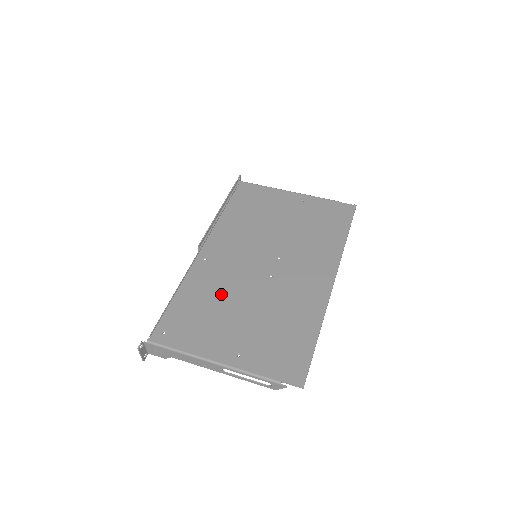
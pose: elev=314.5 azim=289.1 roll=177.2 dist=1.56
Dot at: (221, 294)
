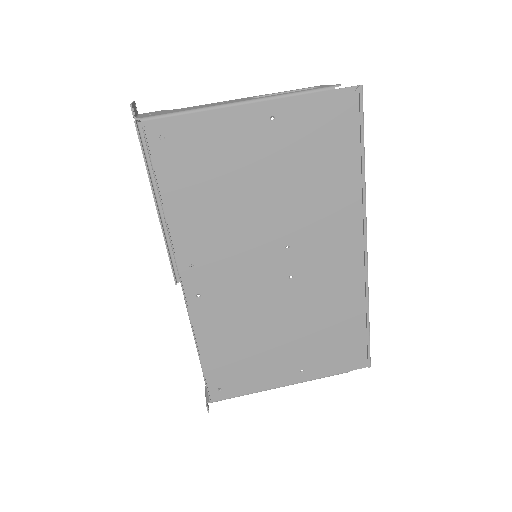
Dot at: (248, 327)
